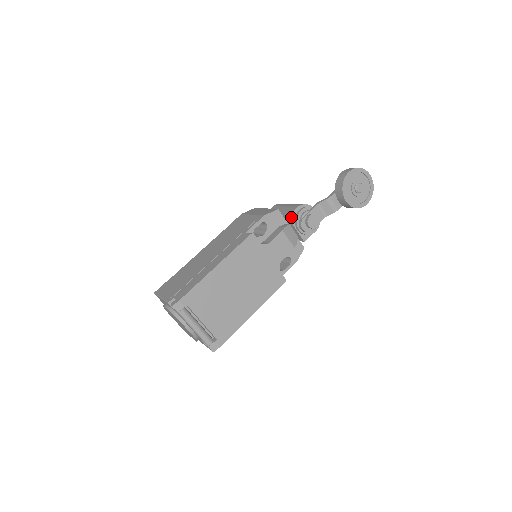
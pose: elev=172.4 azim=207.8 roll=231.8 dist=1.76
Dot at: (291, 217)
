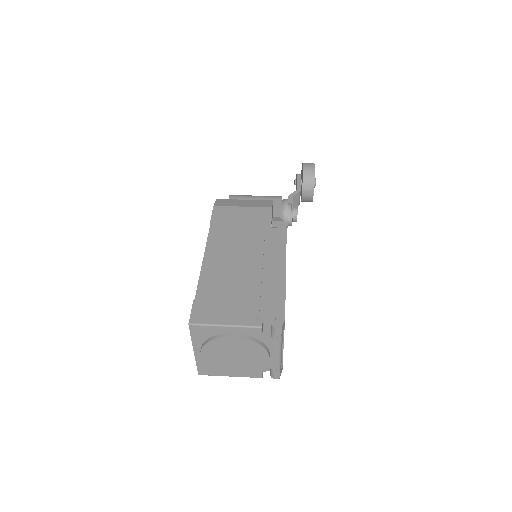
Dot at: (281, 210)
